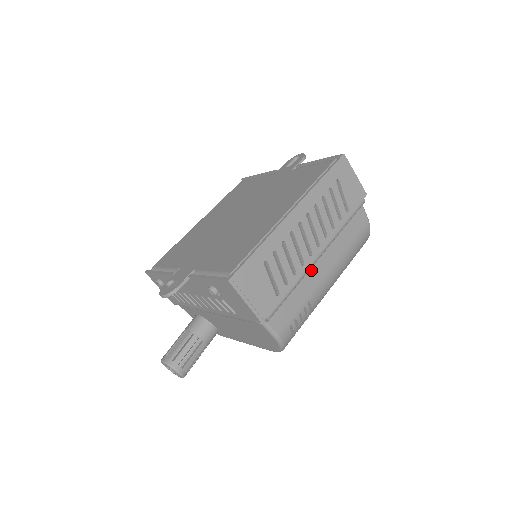
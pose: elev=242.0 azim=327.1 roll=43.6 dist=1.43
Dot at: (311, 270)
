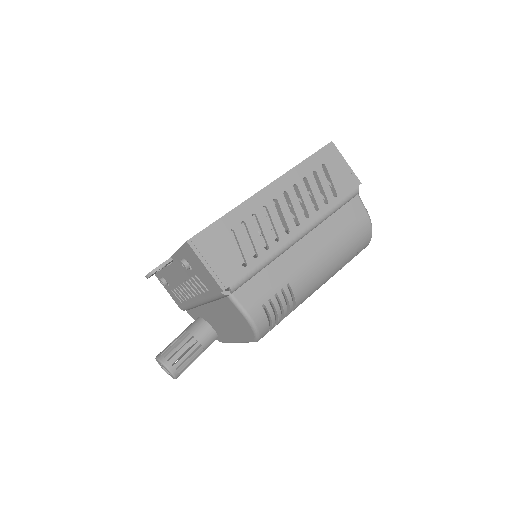
Dot at: (291, 251)
